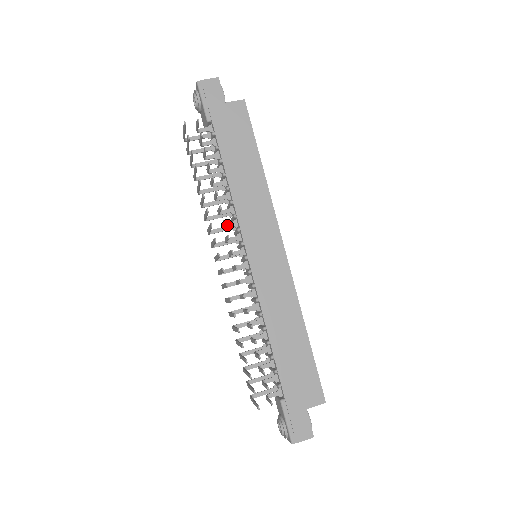
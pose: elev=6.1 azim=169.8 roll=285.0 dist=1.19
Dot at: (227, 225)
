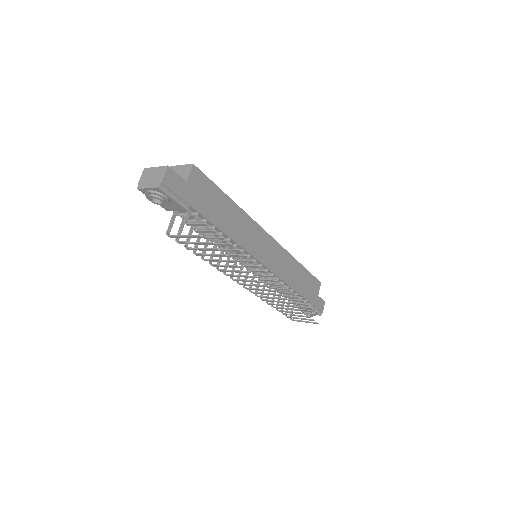
Dot at: occluded
